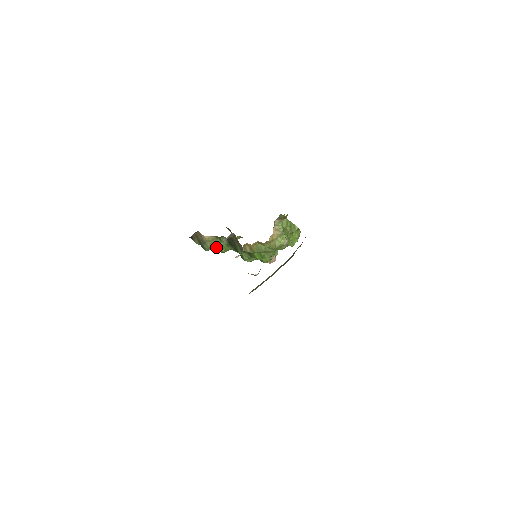
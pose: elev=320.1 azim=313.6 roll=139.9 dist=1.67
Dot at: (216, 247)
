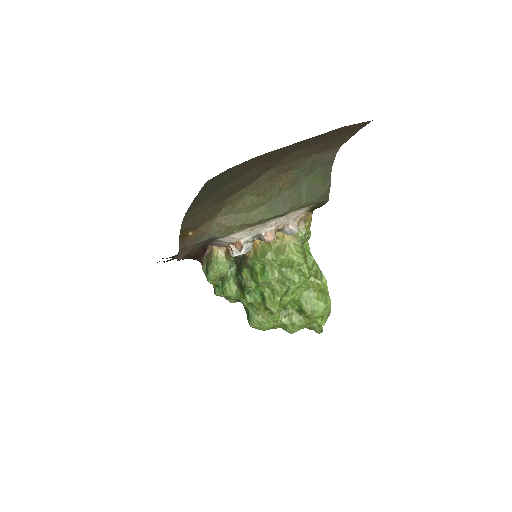
Dot at: (222, 290)
